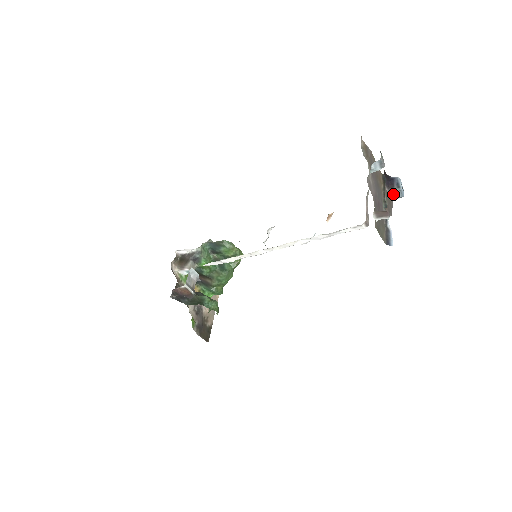
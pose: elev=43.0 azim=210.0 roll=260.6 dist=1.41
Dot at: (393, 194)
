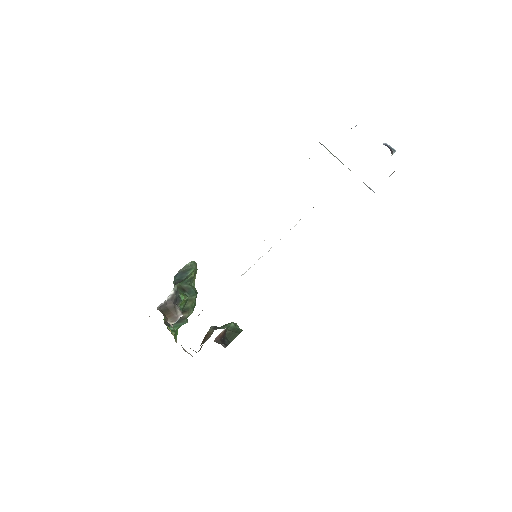
Dot at: occluded
